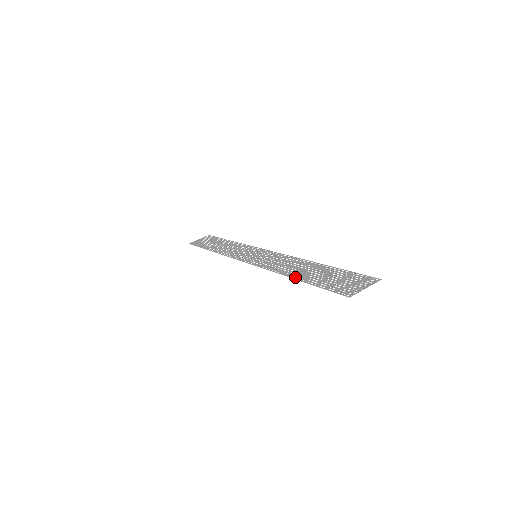
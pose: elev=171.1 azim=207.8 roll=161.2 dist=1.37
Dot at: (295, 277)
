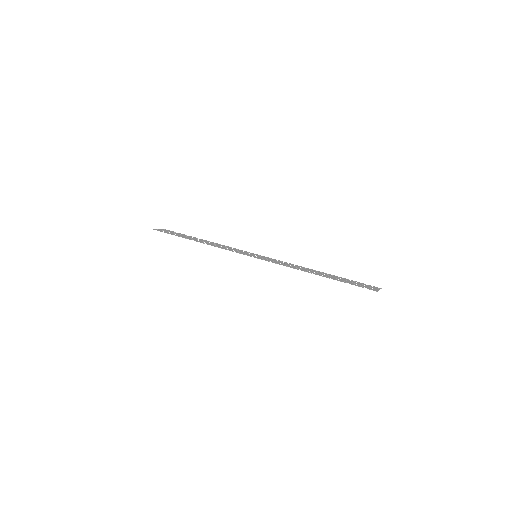
Dot at: (319, 275)
